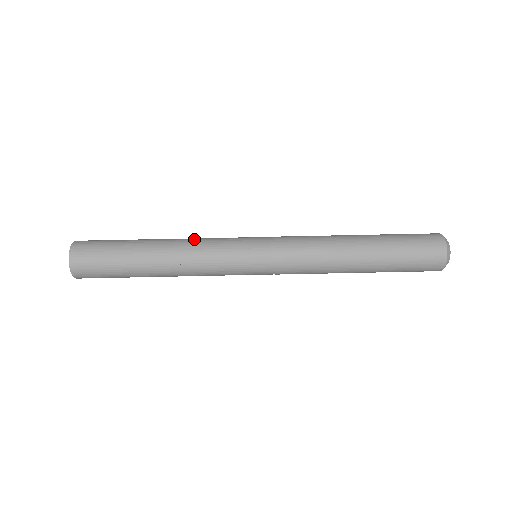
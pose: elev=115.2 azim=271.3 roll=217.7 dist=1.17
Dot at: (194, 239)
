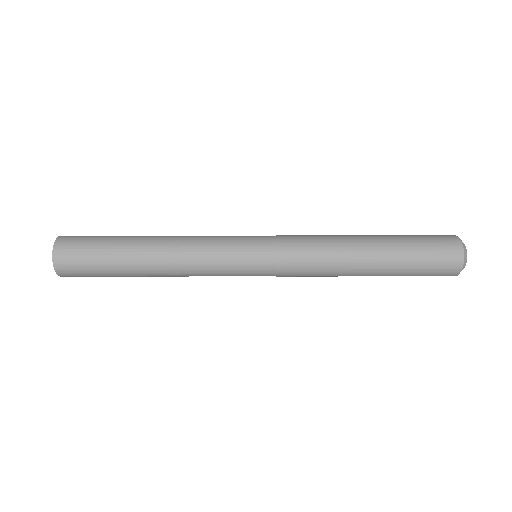
Dot at: occluded
